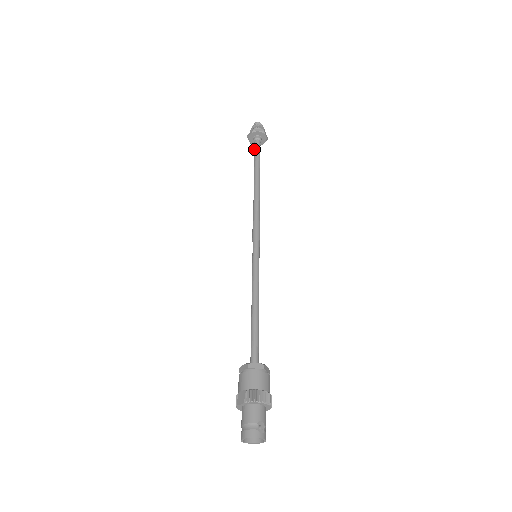
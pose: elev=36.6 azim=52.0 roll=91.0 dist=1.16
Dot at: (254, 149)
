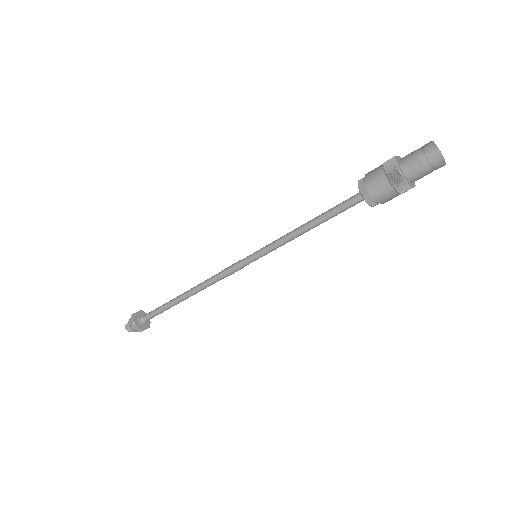
Dot at: (150, 312)
